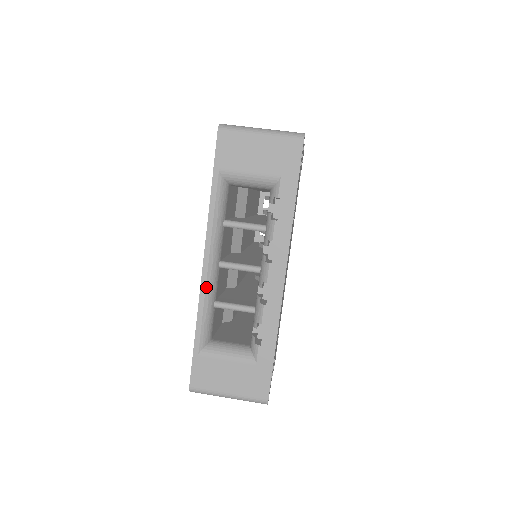
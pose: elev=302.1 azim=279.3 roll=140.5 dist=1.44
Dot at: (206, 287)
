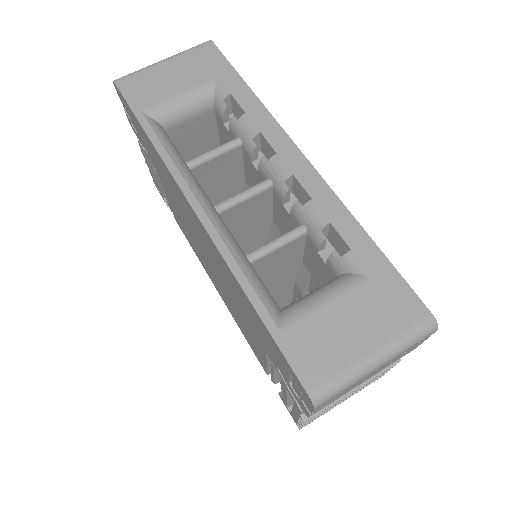
Dot at: (219, 233)
